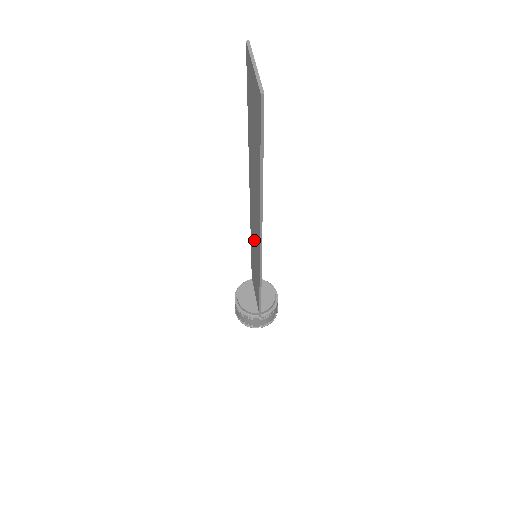
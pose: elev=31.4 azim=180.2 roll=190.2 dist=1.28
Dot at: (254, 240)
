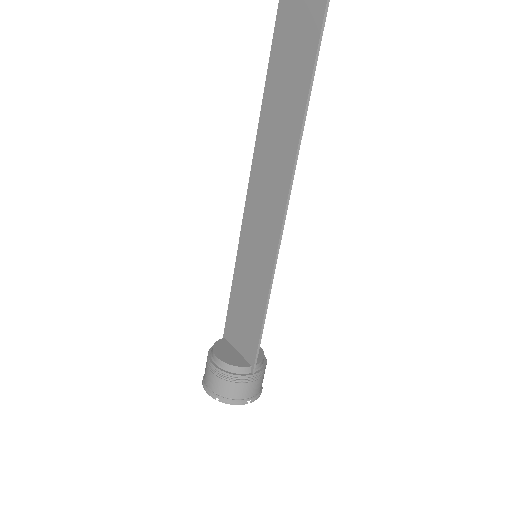
Dot at: (259, 224)
